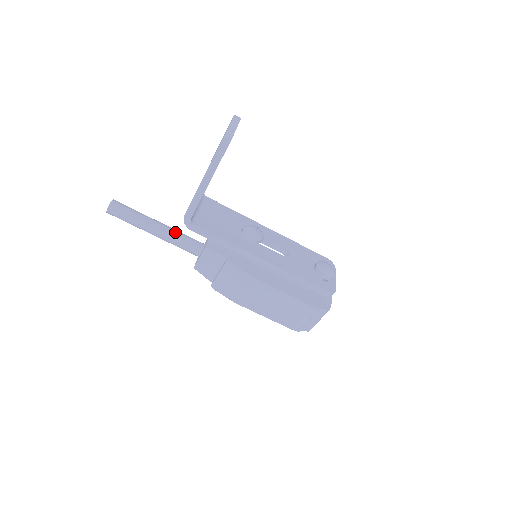
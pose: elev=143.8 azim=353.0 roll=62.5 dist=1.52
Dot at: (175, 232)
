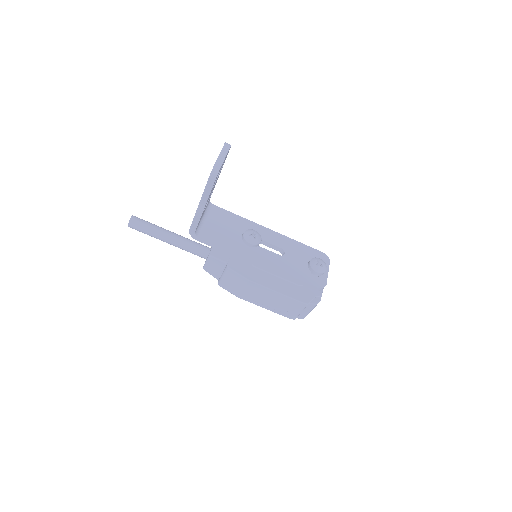
Dot at: (185, 240)
